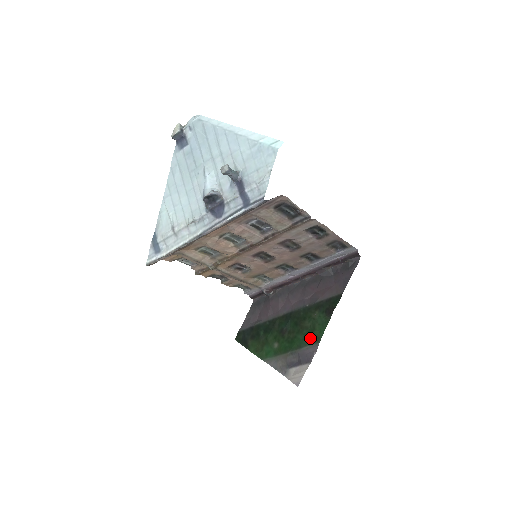
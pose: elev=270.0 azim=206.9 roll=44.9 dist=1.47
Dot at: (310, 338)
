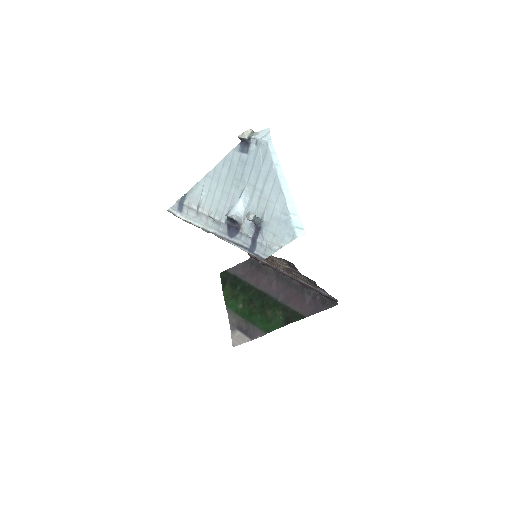
Dot at: (263, 325)
